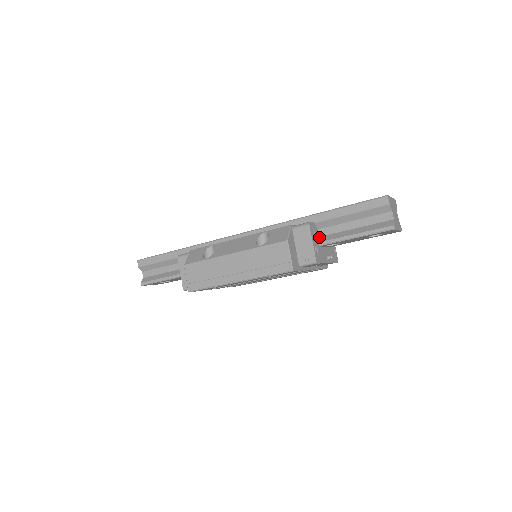
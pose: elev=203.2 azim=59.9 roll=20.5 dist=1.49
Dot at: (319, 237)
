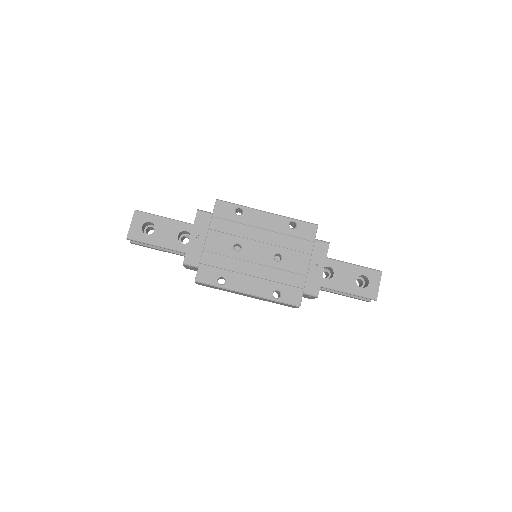
Dot at: occluded
